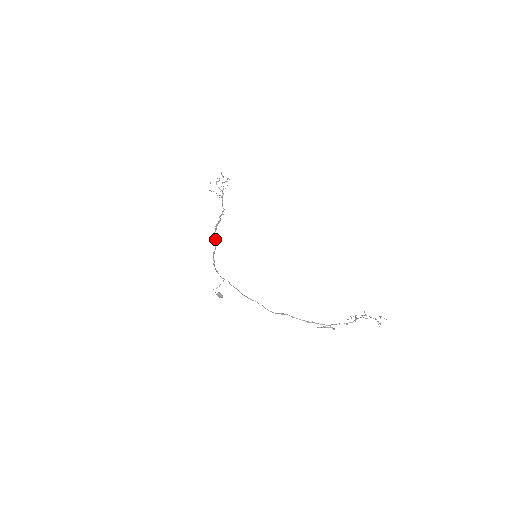
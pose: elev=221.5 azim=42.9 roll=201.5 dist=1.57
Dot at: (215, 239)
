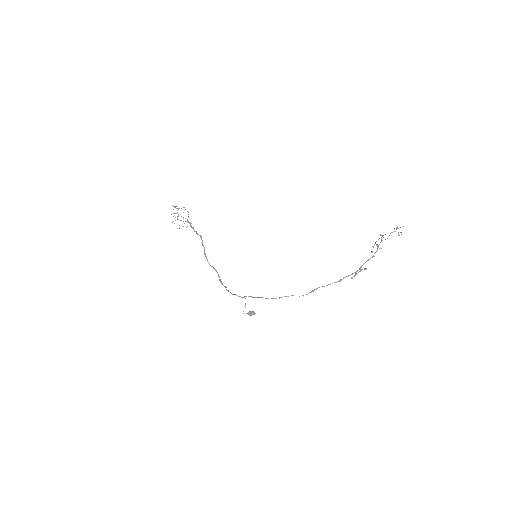
Dot at: occluded
